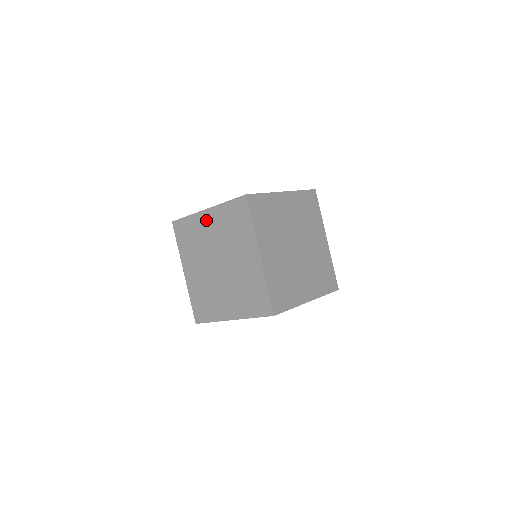
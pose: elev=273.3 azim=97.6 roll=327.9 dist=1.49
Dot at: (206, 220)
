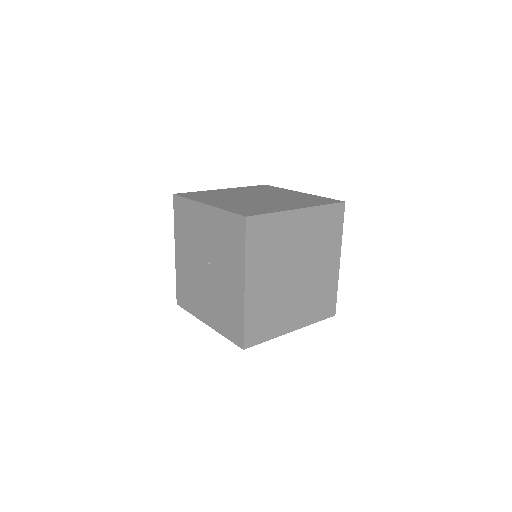
Dot at: (203, 215)
